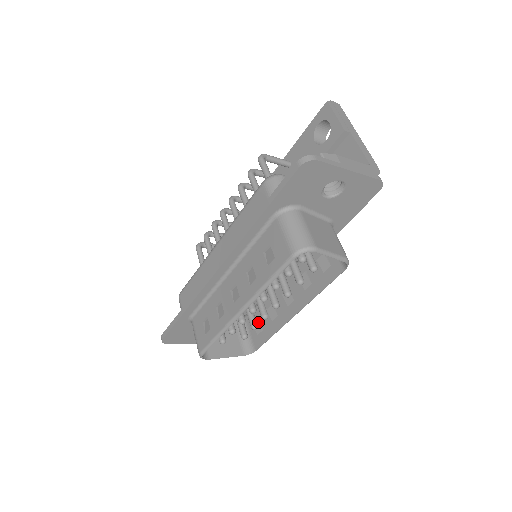
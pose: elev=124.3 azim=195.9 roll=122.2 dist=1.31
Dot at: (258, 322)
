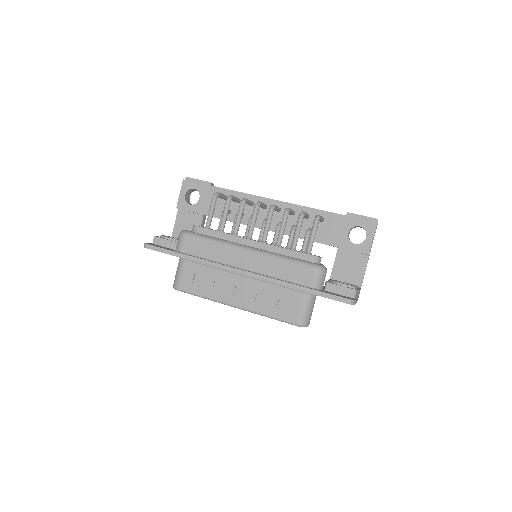
Dot at: occluded
